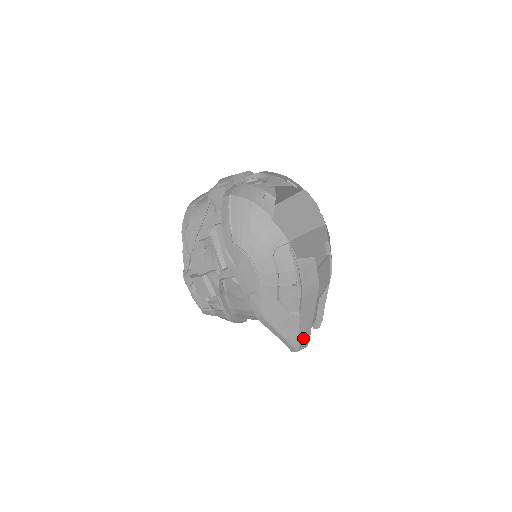
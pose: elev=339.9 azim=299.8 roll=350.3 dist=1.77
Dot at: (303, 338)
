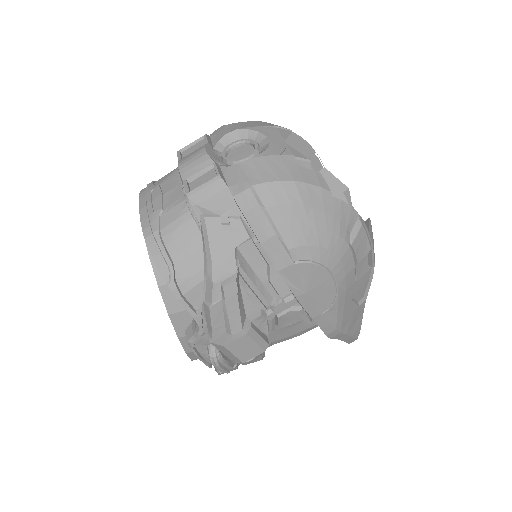
Dot at: occluded
